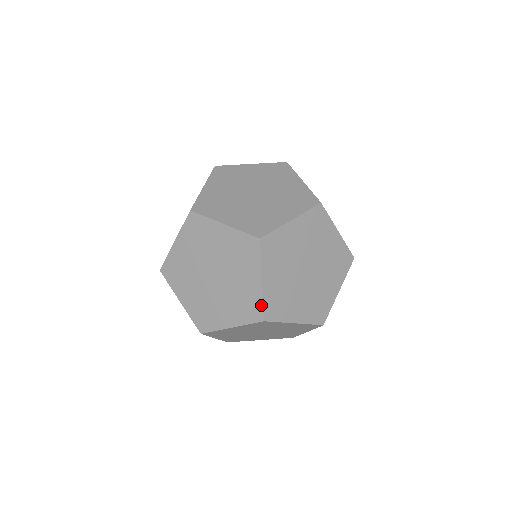
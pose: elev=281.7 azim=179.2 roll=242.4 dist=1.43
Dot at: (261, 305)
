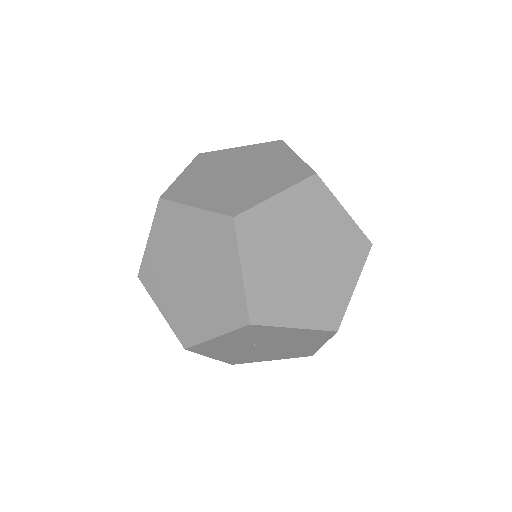
Dot at: (195, 342)
